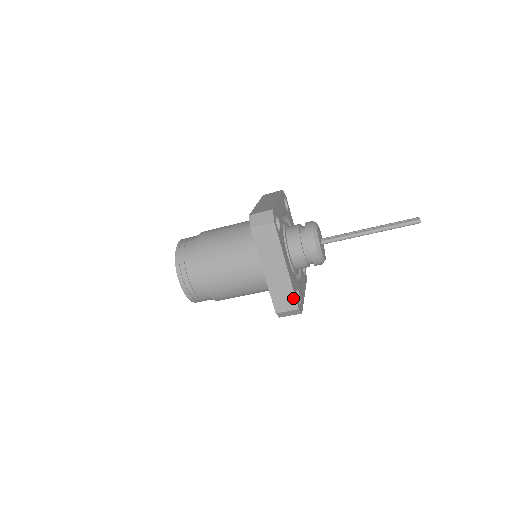
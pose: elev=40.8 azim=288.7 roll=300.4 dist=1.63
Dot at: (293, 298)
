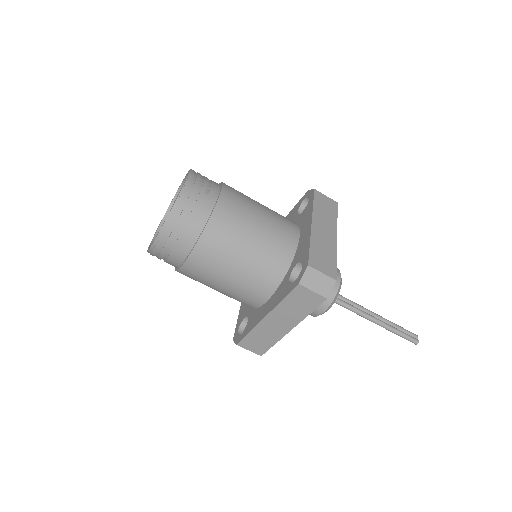
Dot at: (267, 348)
